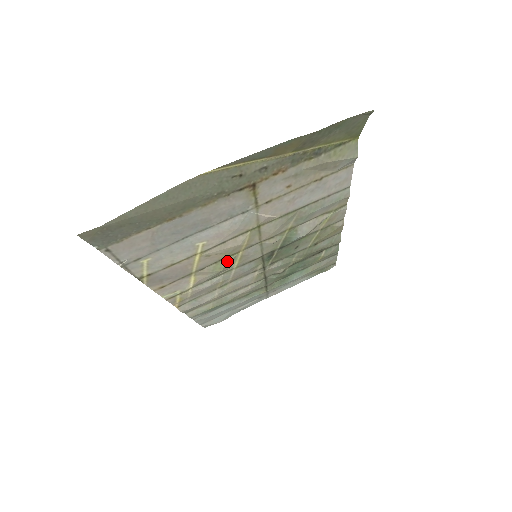
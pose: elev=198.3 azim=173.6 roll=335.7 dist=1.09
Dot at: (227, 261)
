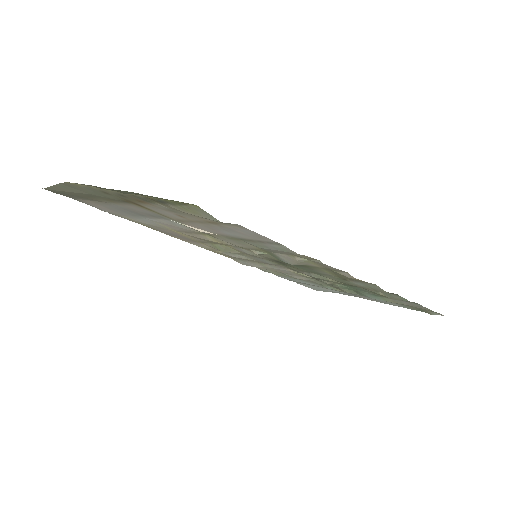
Dot at: (222, 247)
